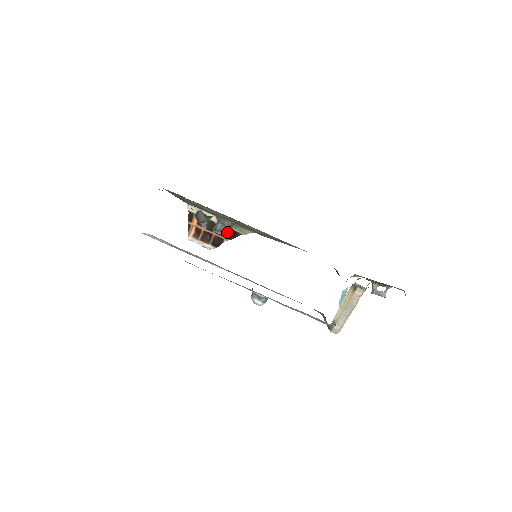
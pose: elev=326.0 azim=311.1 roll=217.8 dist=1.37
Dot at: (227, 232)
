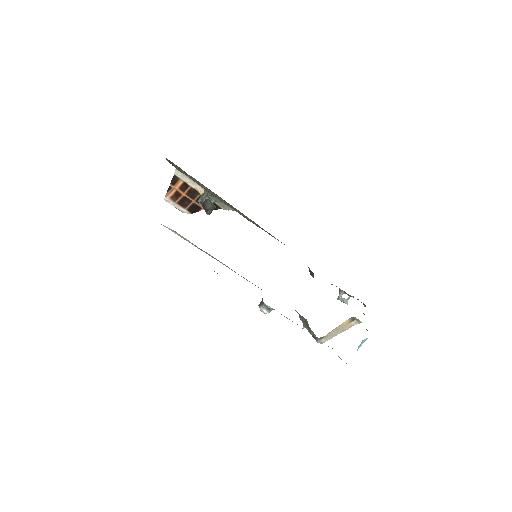
Dot at: occluded
